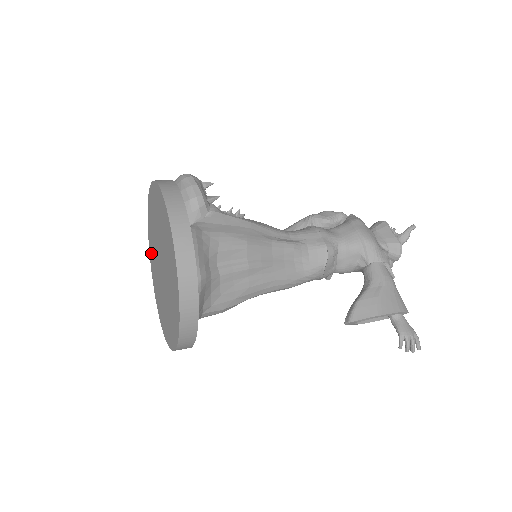
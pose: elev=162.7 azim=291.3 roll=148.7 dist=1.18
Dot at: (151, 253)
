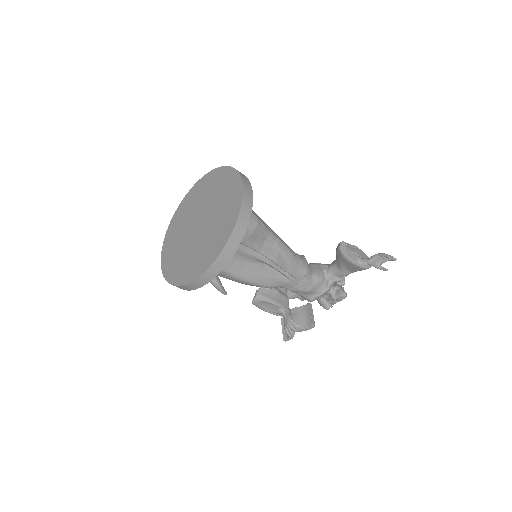
Dot at: (172, 268)
